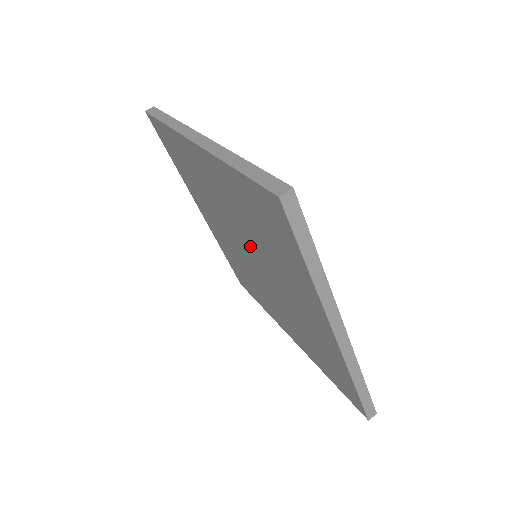
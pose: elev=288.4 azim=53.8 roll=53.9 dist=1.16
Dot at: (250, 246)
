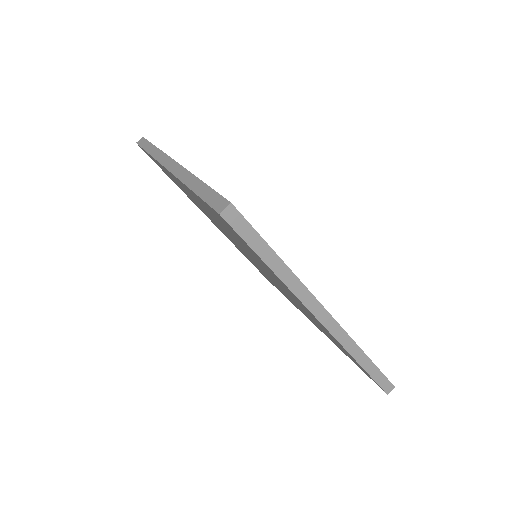
Dot at: occluded
